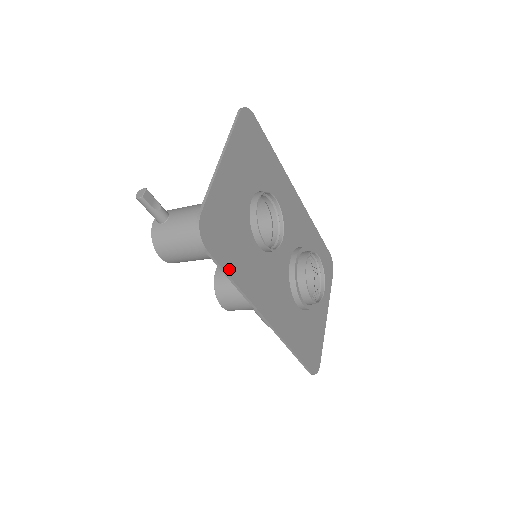
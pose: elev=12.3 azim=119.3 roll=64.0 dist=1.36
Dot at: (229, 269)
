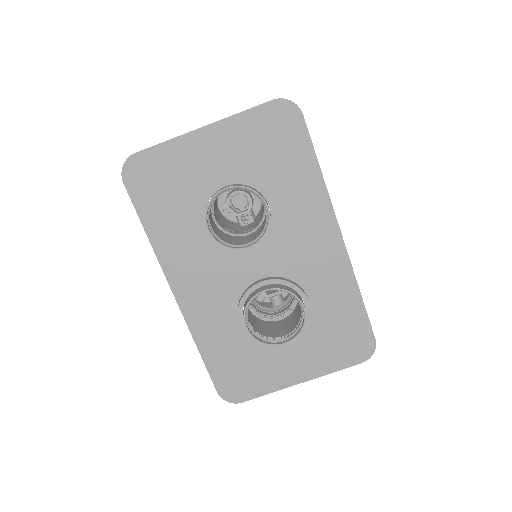
Dot at: (144, 215)
